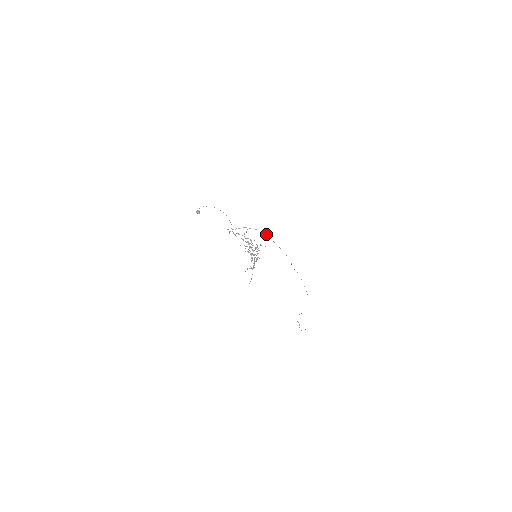
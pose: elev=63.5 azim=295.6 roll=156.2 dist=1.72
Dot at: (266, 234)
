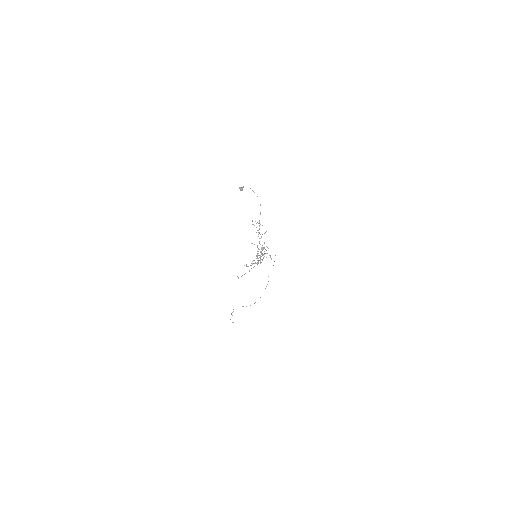
Dot at: occluded
